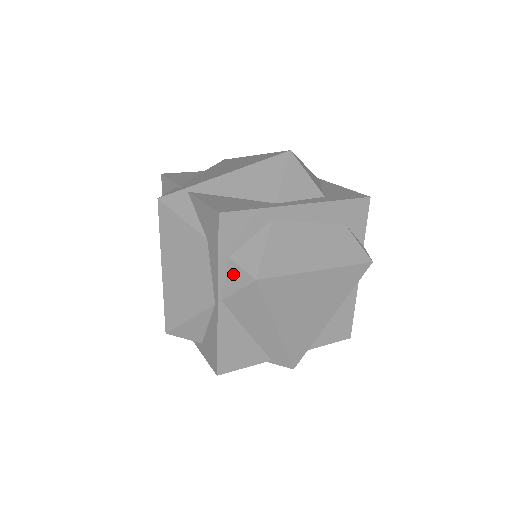
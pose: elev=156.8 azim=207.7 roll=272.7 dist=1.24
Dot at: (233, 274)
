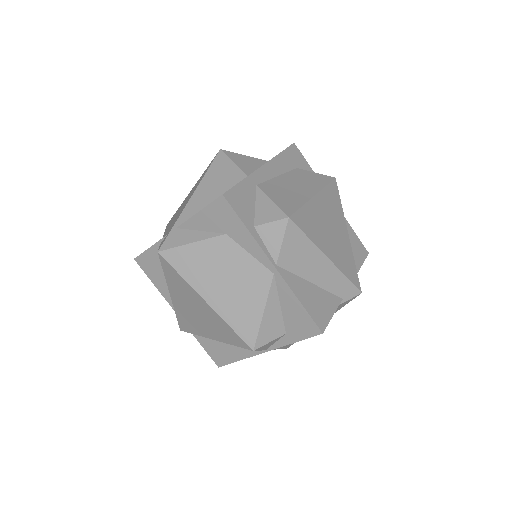
Dot at: (268, 234)
